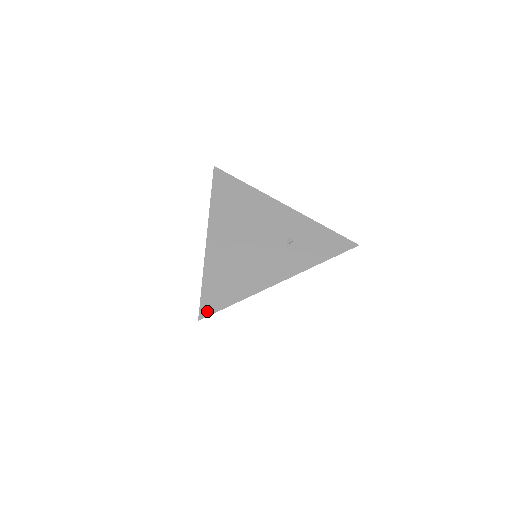
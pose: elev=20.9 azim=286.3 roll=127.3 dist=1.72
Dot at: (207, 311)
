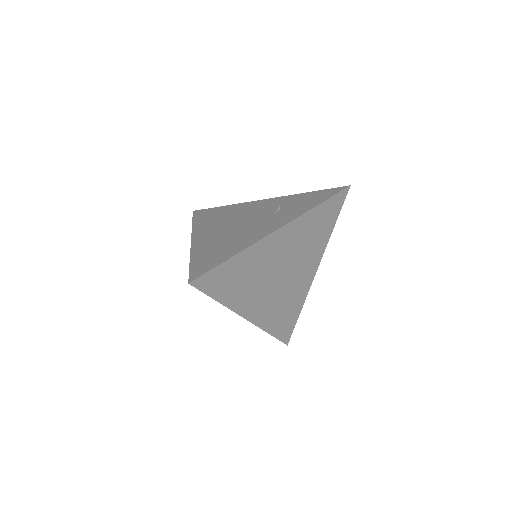
Dot at: (198, 274)
